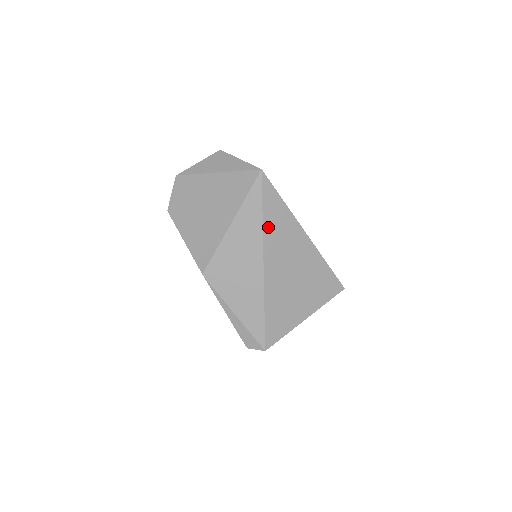
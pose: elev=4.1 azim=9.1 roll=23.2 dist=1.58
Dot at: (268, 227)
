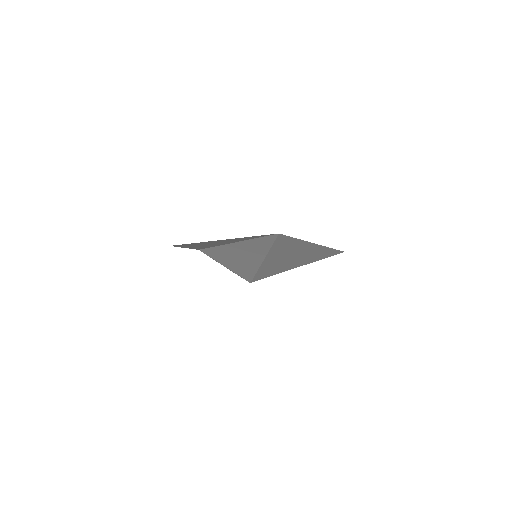
Dot at: (274, 251)
